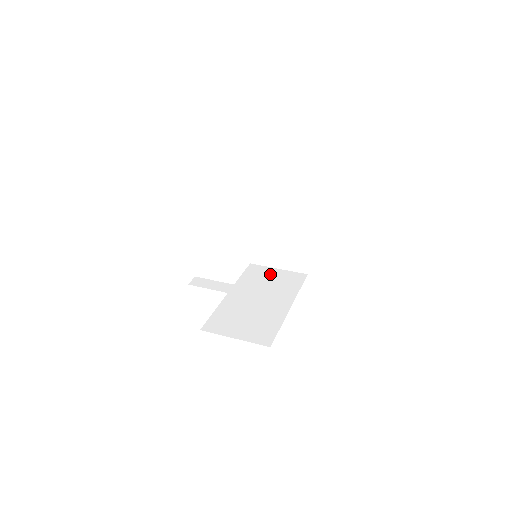
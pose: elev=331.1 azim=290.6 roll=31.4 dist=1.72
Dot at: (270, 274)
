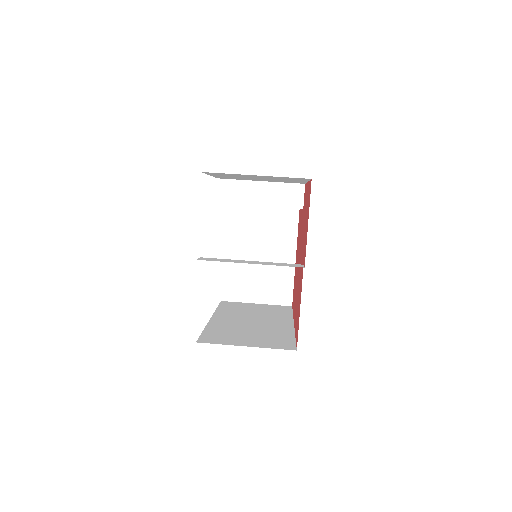
Dot at: (250, 306)
